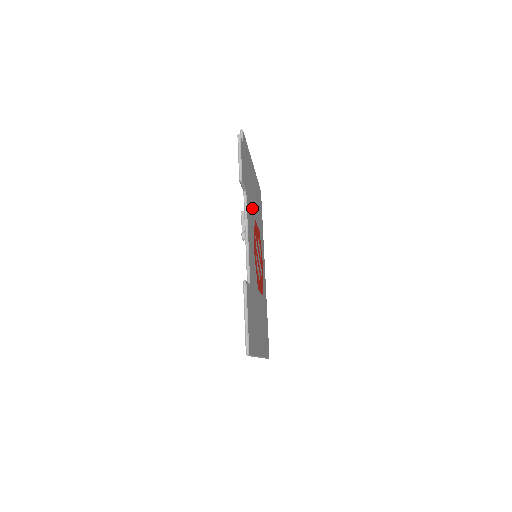
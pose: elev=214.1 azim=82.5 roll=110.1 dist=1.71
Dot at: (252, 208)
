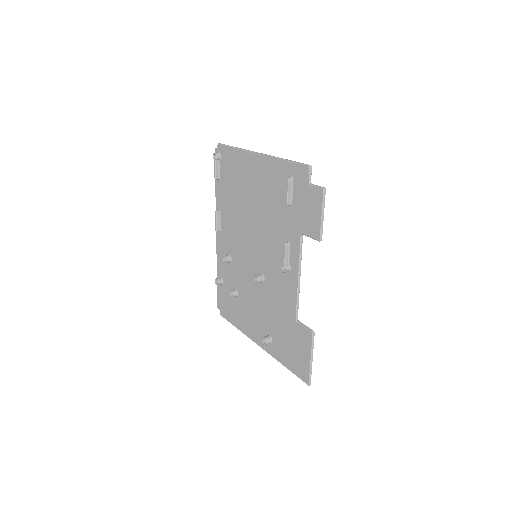
Dot at: (273, 221)
